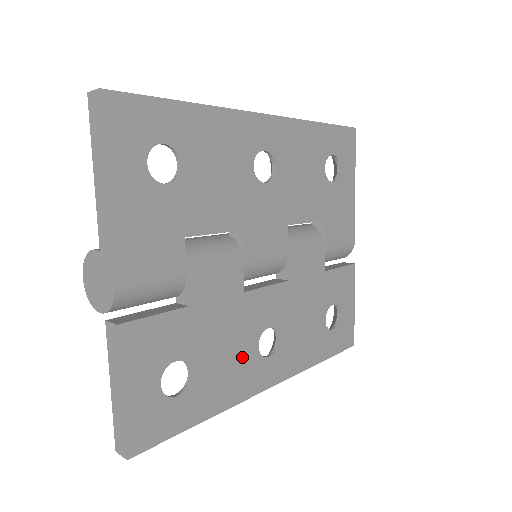
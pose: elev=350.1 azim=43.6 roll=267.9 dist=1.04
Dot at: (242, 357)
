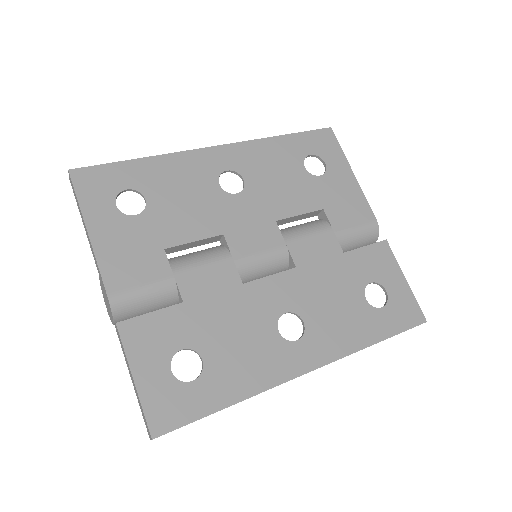
Dot at: (261, 342)
